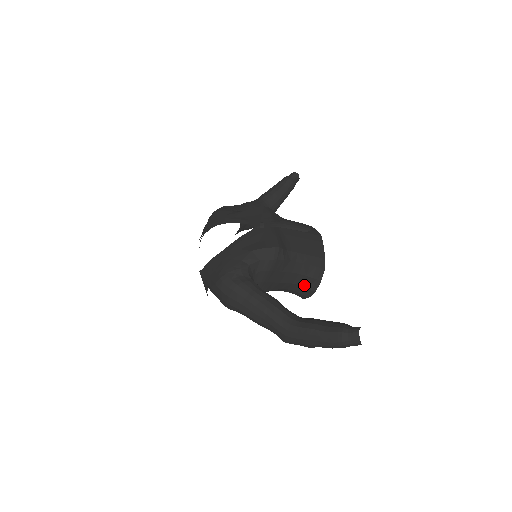
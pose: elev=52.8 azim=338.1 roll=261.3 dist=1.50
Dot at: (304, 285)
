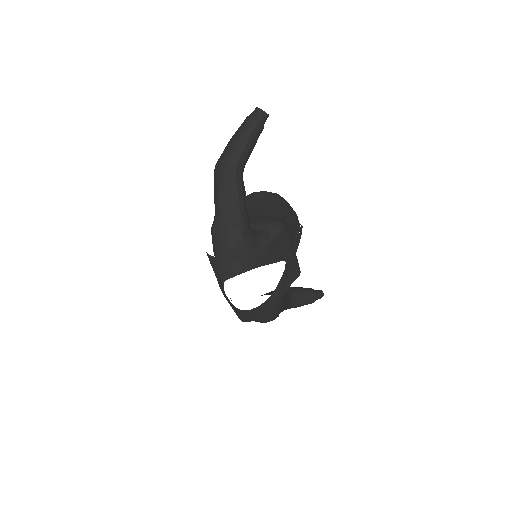
Dot at: occluded
